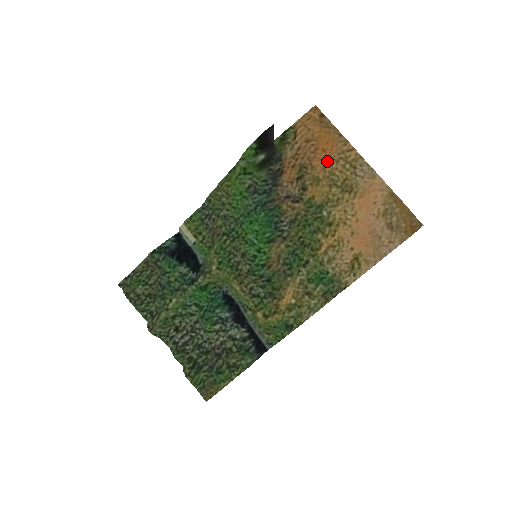
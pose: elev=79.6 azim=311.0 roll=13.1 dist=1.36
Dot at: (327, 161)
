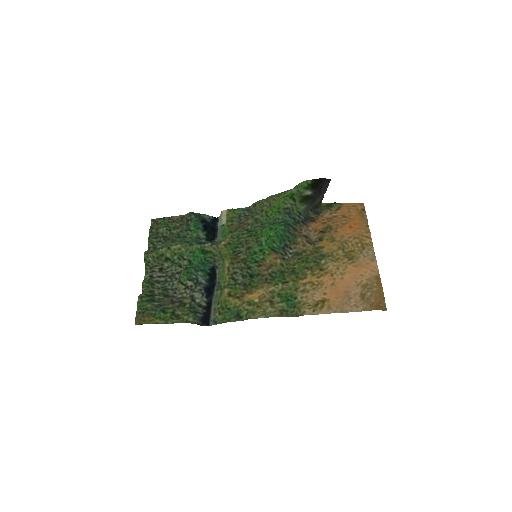
Dot at: (348, 234)
